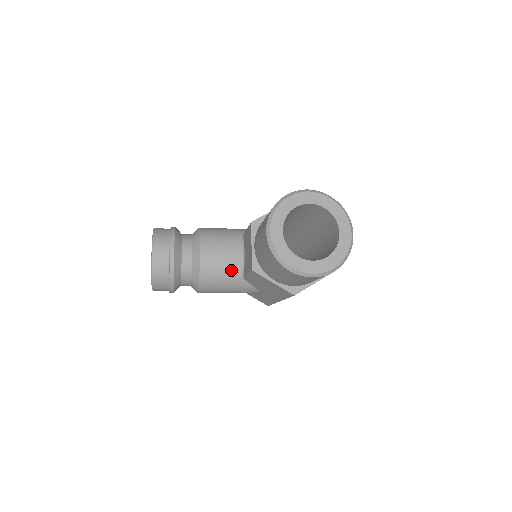
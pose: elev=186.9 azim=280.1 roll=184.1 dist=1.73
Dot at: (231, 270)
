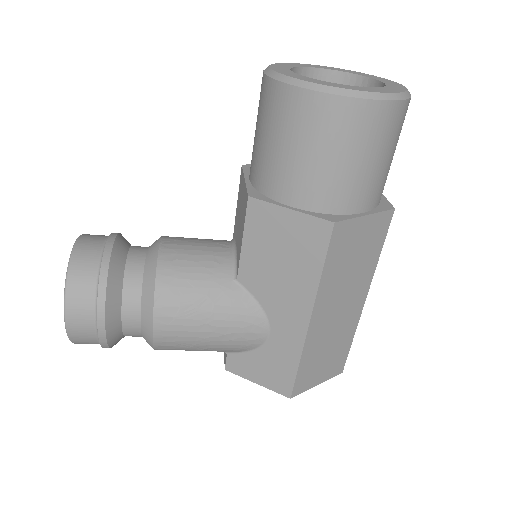
Dot at: (214, 266)
